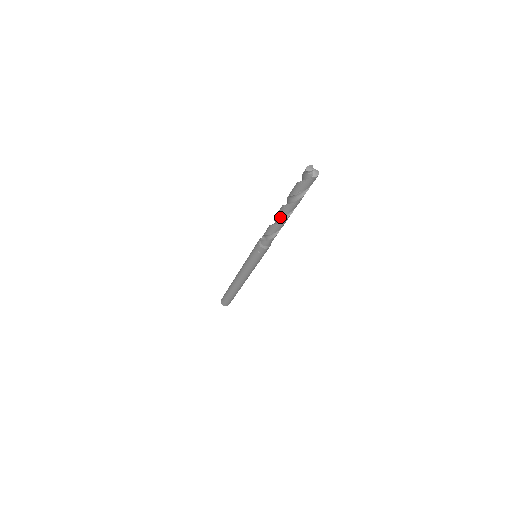
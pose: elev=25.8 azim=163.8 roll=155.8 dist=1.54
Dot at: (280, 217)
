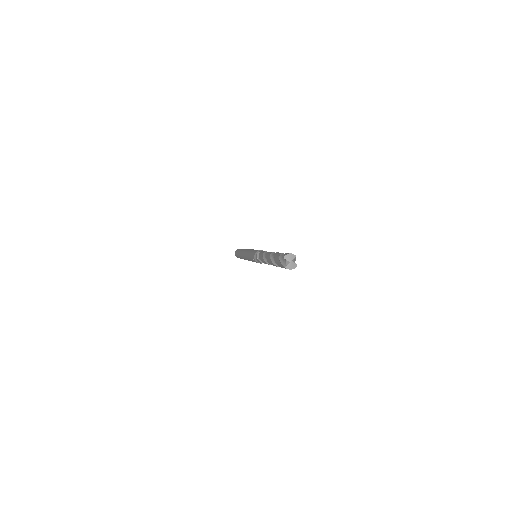
Dot at: occluded
